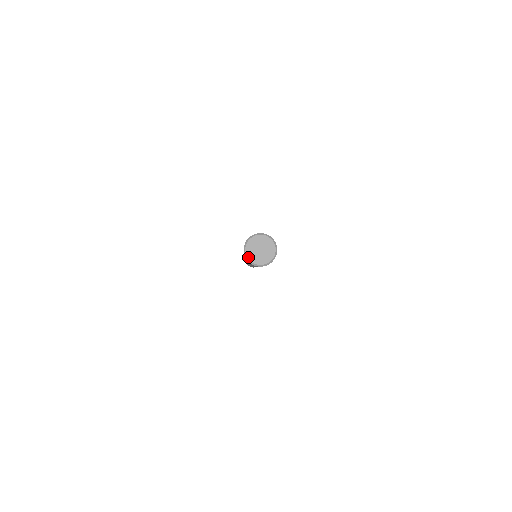
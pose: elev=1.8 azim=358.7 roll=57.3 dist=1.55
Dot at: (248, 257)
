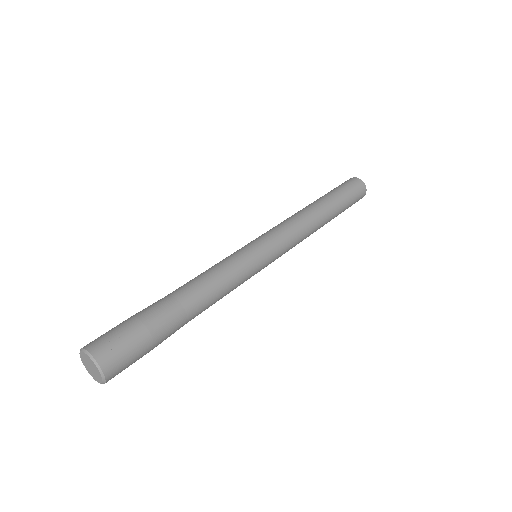
Dot at: (90, 374)
